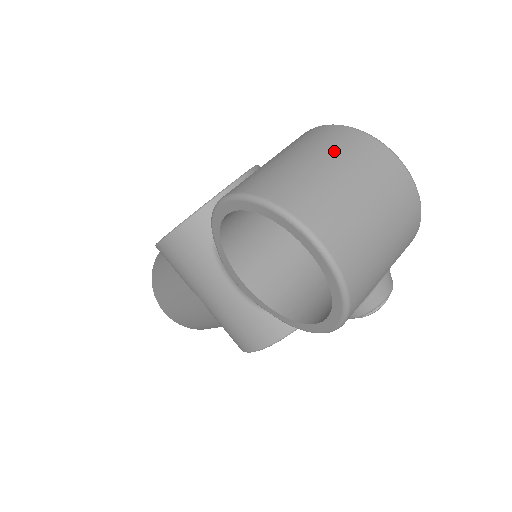
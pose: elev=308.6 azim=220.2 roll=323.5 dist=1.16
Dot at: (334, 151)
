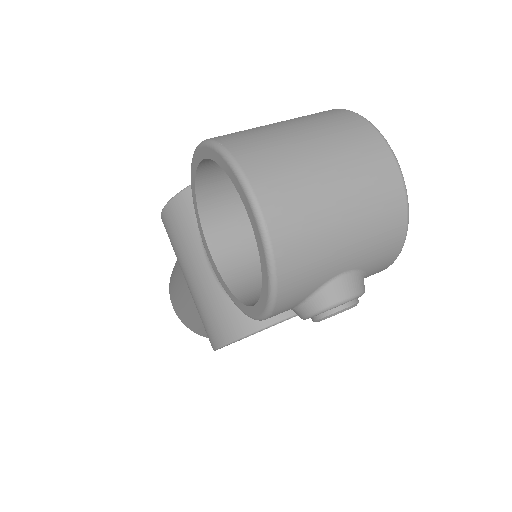
Dot at: (315, 122)
